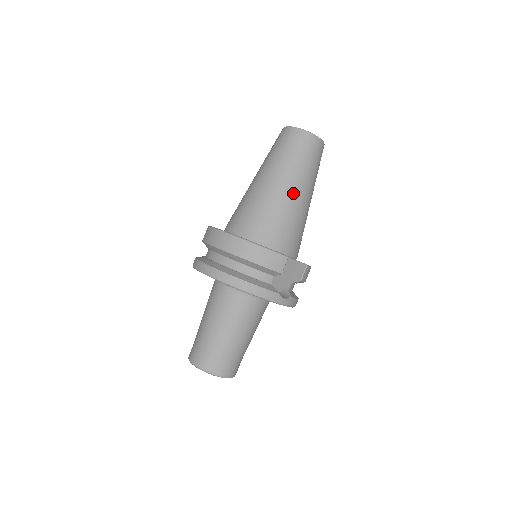
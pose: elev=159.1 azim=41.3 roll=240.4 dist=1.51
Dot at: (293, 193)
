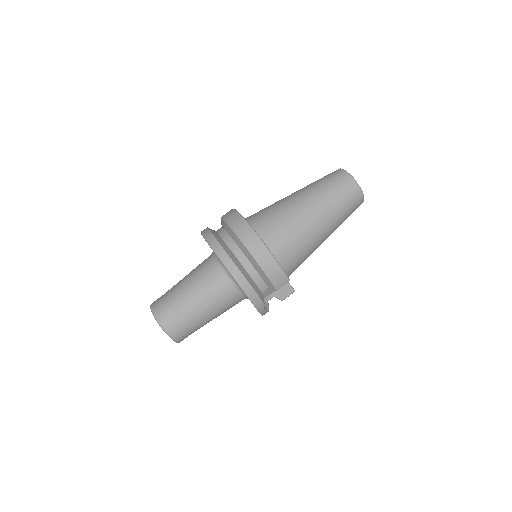
Dot at: (321, 230)
